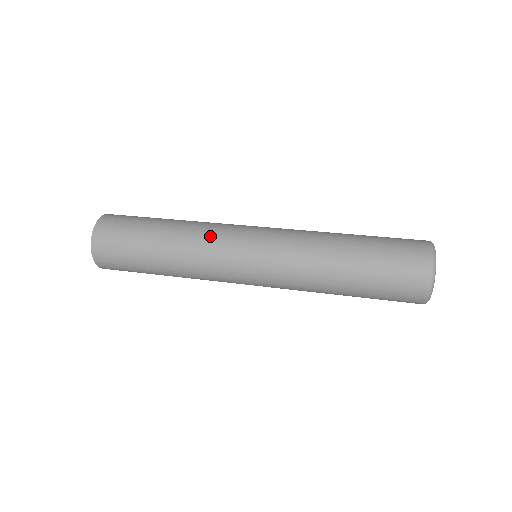
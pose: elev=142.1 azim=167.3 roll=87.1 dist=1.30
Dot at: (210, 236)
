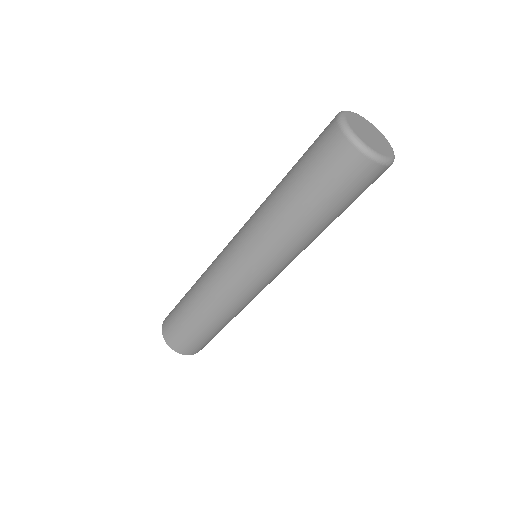
Dot at: (211, 272)
